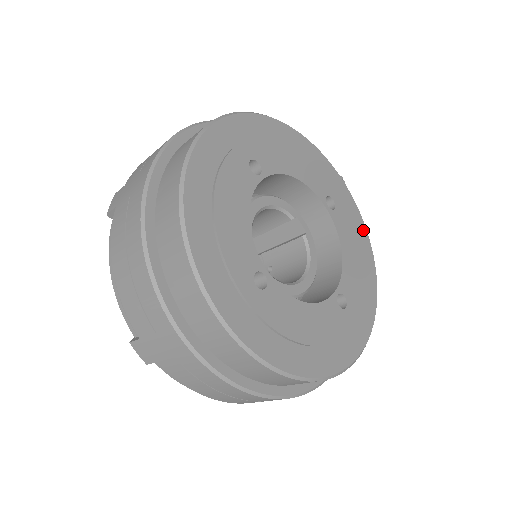
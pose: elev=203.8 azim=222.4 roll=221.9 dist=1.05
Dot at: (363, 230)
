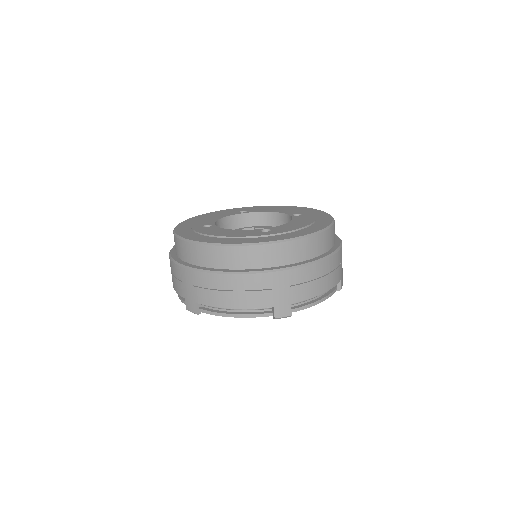
Dot at: occluded
